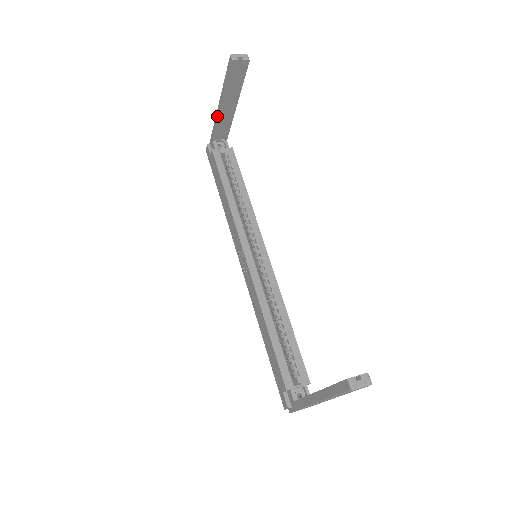
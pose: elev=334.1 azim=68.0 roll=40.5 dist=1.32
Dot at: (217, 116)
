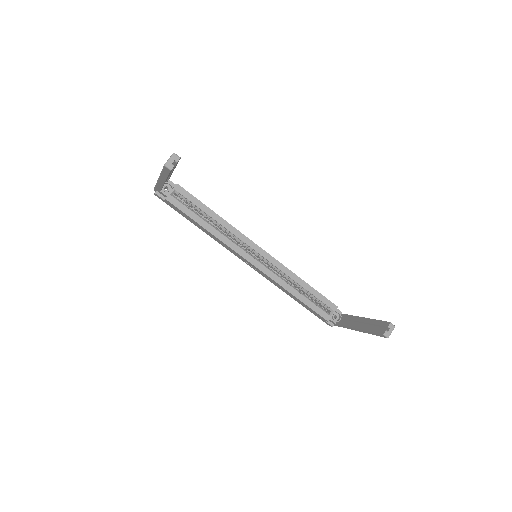
Dot at: (160, 184)
